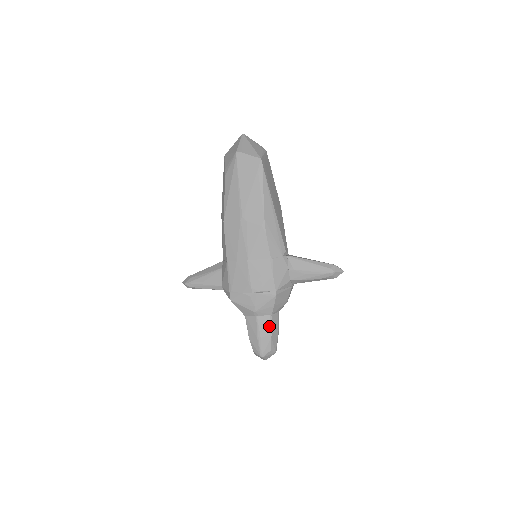
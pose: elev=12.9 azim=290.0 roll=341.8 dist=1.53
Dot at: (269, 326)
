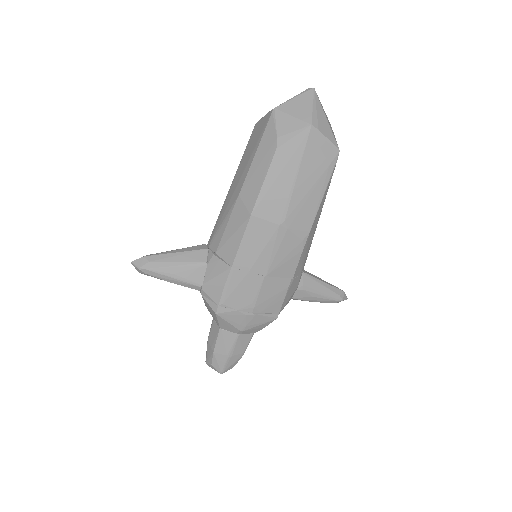
Dot at: (247, 344)
